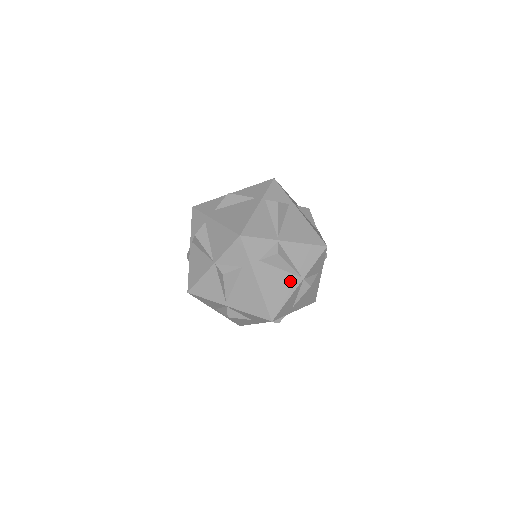
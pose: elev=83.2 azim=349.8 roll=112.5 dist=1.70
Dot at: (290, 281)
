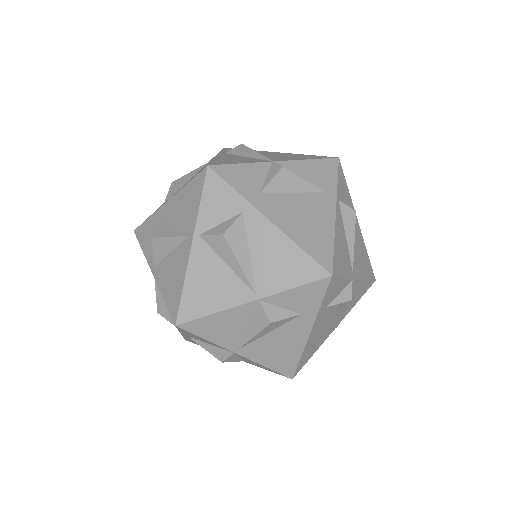
Dot at: (331, 327)
